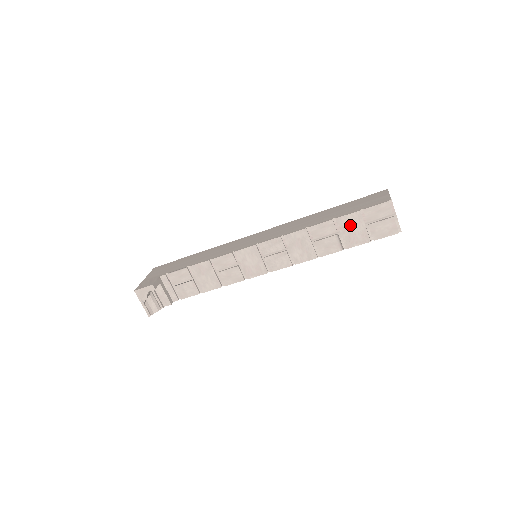
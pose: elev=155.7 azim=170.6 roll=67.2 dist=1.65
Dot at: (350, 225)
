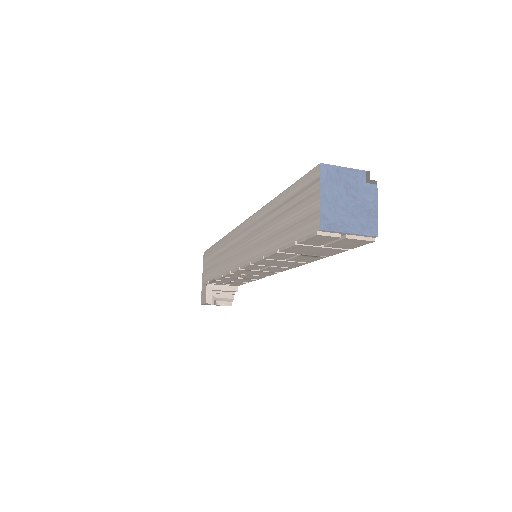
Dot at: (303, 250)
